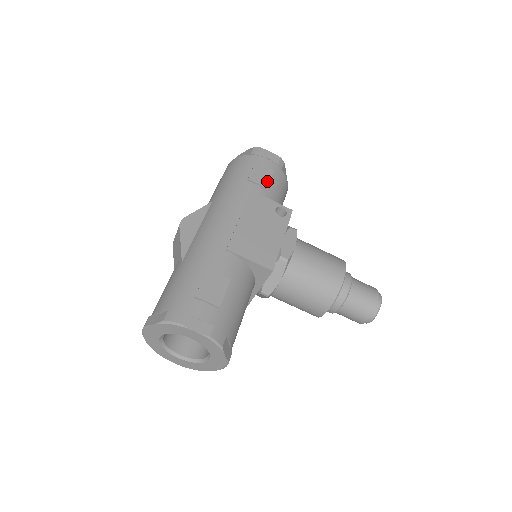
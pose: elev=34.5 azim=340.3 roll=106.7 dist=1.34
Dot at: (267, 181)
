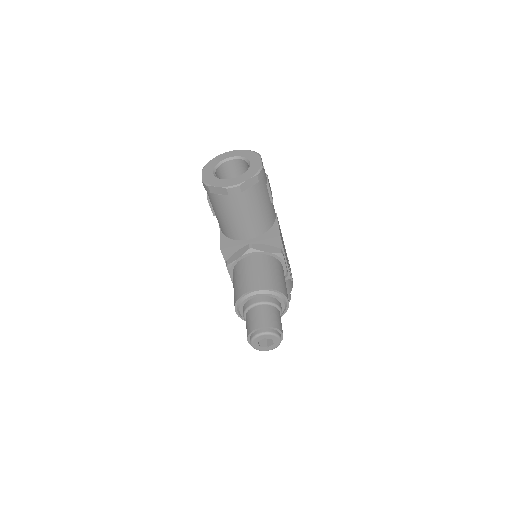
Dot at: occluded
